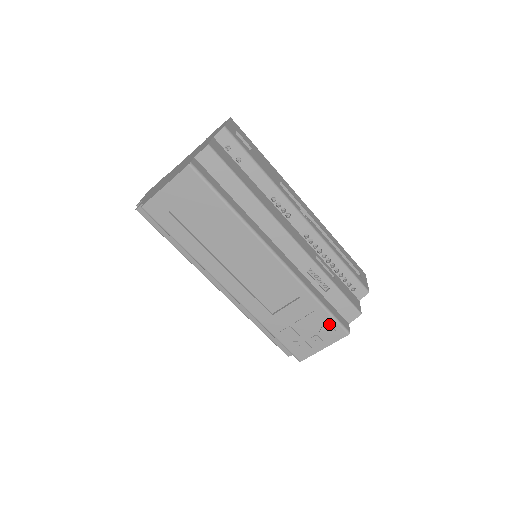
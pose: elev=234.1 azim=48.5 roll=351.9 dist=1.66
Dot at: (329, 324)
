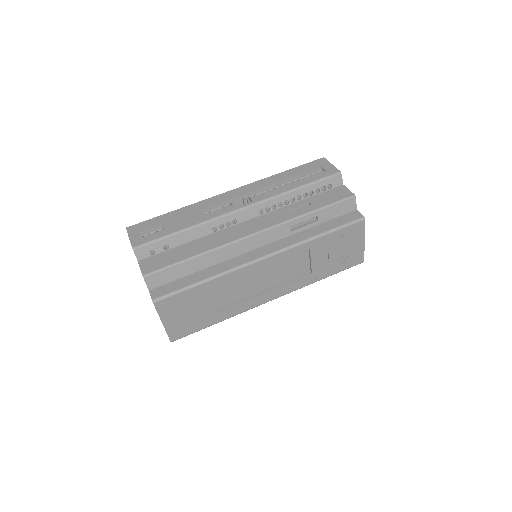
Dot at: (346, 232)
